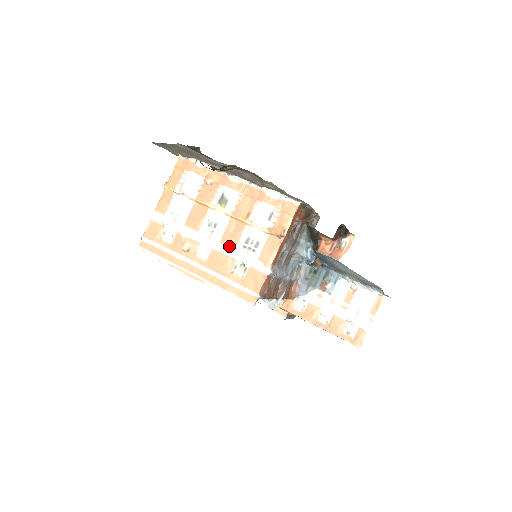
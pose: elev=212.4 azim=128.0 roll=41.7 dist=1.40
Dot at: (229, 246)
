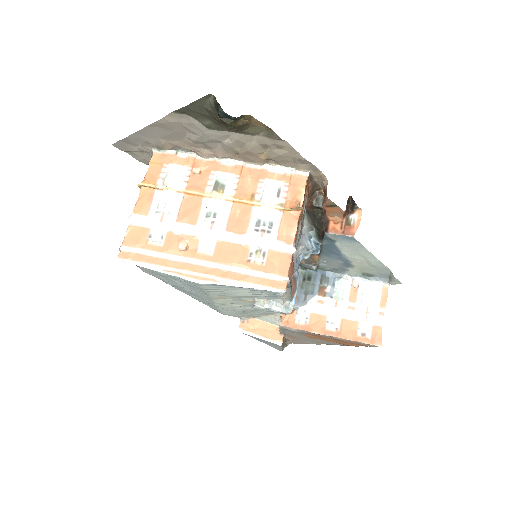
Dot at: (238, 232)
